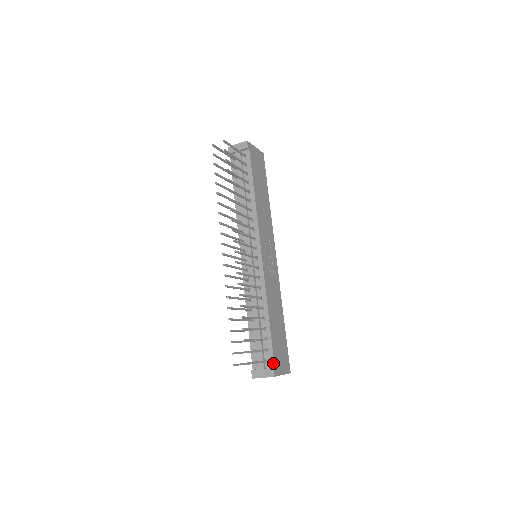
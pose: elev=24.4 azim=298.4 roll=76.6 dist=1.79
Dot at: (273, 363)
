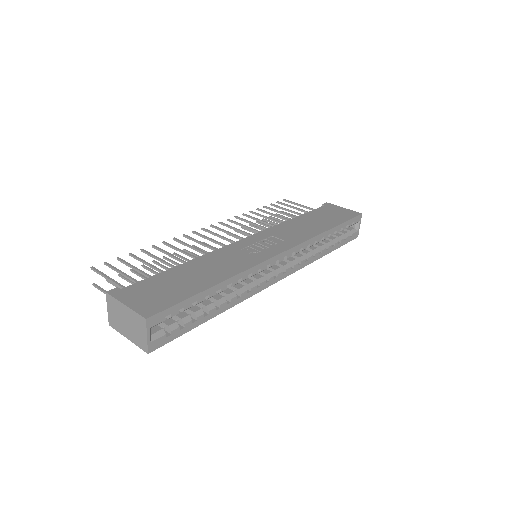
Dot at: (127, 288)
